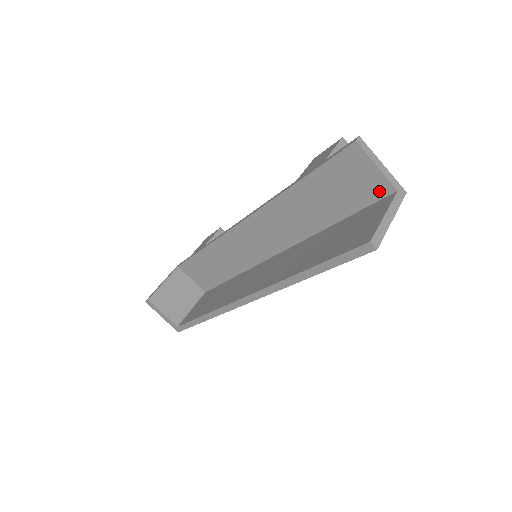
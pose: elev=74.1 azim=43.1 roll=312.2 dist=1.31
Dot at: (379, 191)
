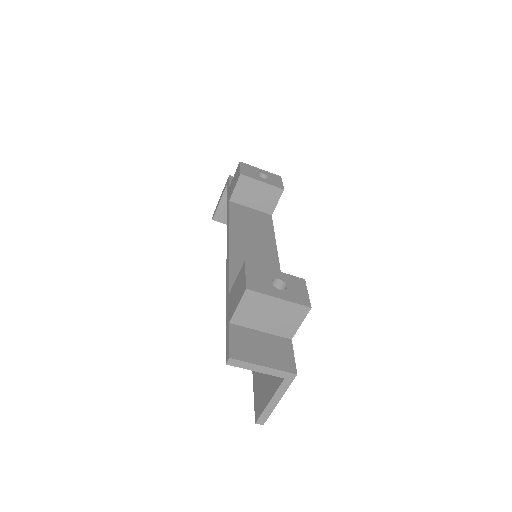
Dot at: occluded
